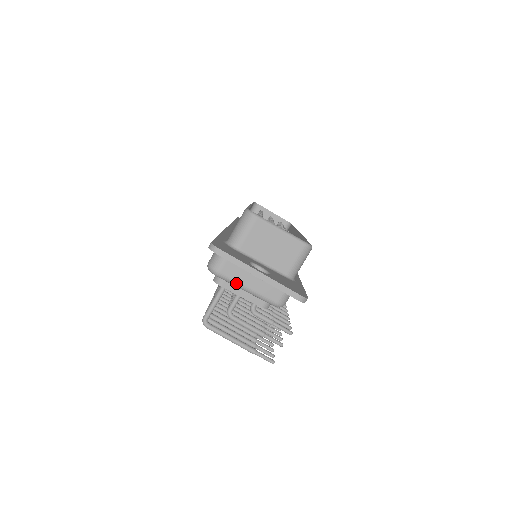
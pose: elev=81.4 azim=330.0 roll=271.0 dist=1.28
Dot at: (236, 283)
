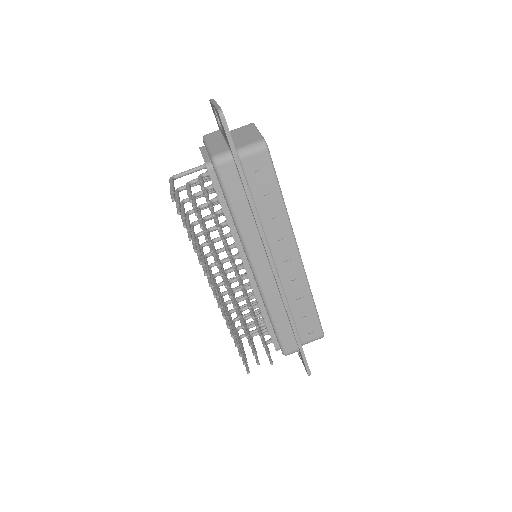
Dot at: (207, 142)
